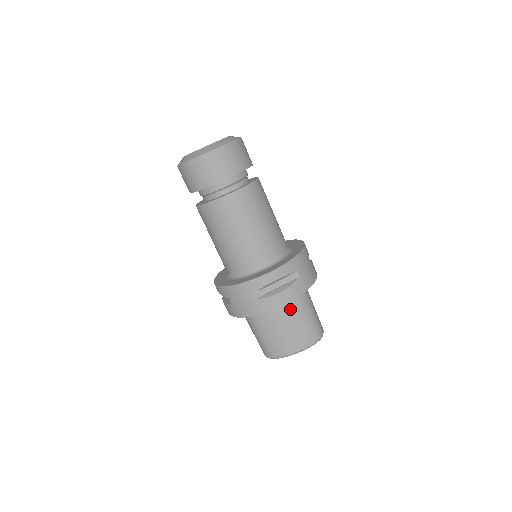
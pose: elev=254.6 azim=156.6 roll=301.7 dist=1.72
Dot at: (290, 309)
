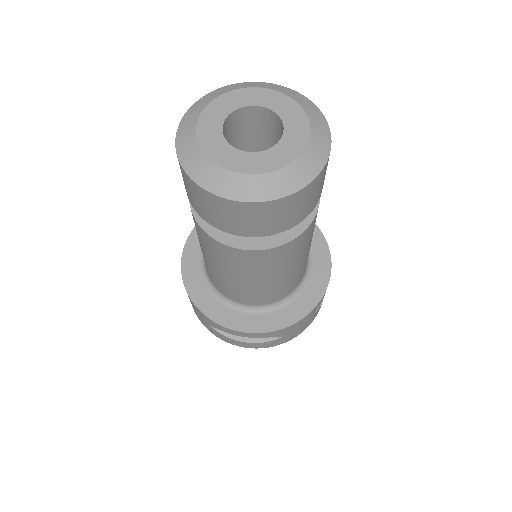
Dot at: occluded
